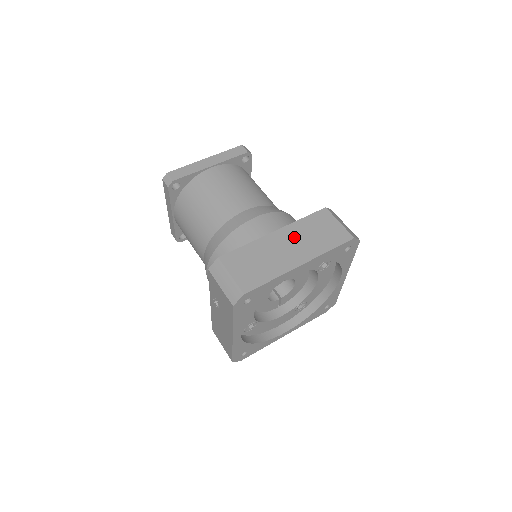
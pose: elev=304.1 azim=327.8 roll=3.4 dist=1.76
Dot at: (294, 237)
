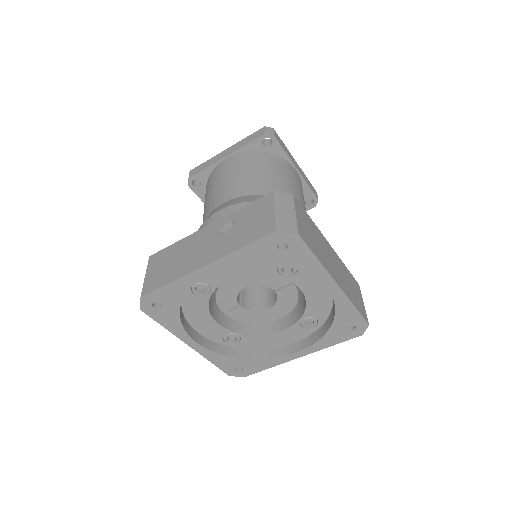
Dot at: (339, 265)
